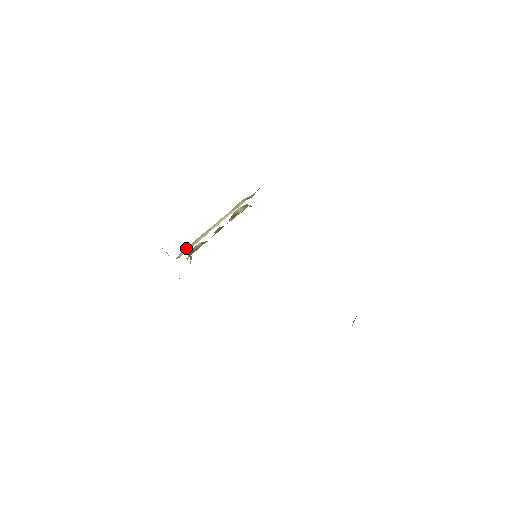
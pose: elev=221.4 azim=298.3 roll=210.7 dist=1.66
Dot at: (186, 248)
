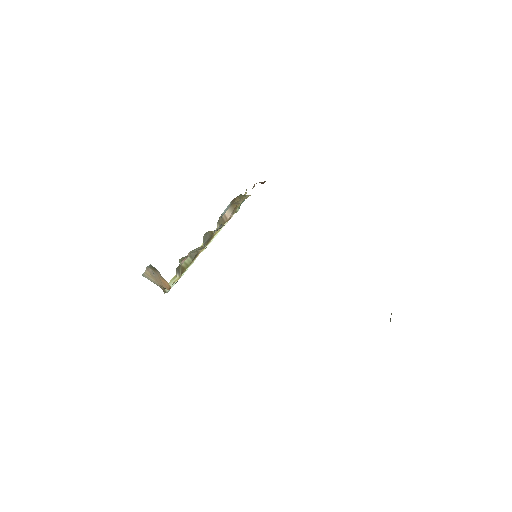
Dot at: (173, 277)
